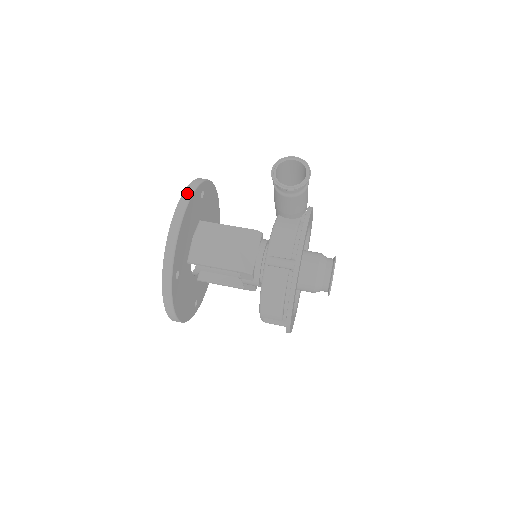
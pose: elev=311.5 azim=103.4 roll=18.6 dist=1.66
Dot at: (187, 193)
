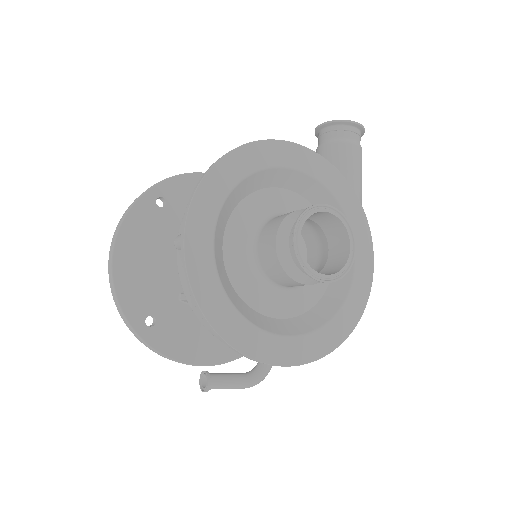
Dot at: occluded
